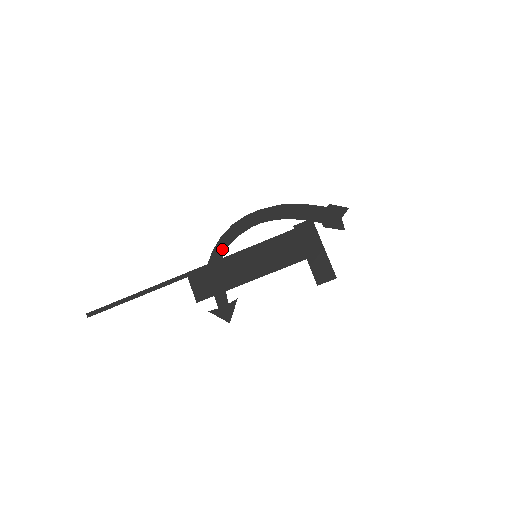
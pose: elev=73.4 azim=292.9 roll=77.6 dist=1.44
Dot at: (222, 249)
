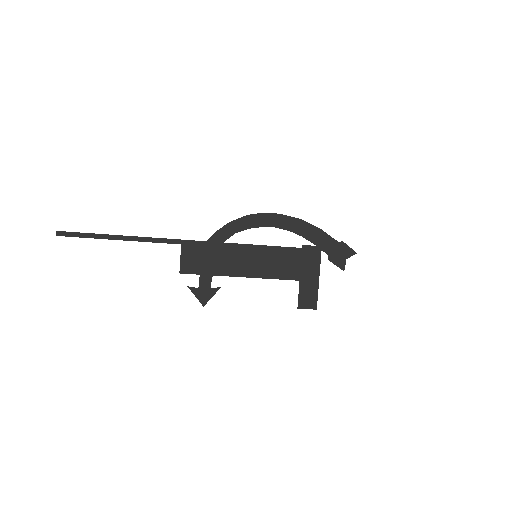
Dot at: (227, 234)
